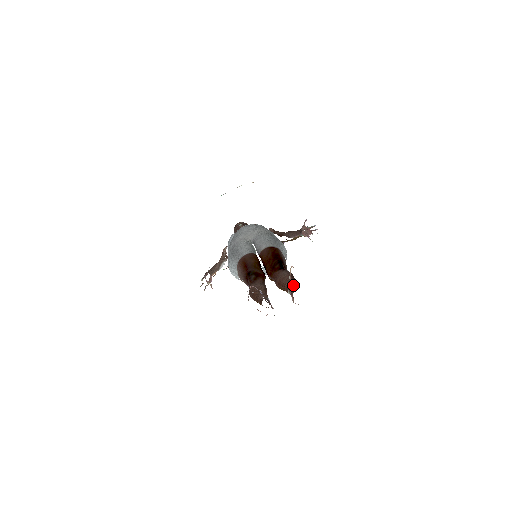
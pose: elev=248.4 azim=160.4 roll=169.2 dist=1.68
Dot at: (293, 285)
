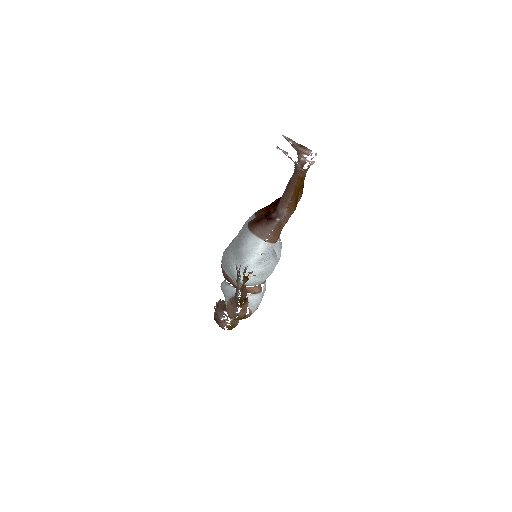
Dot at: (299, 160)
